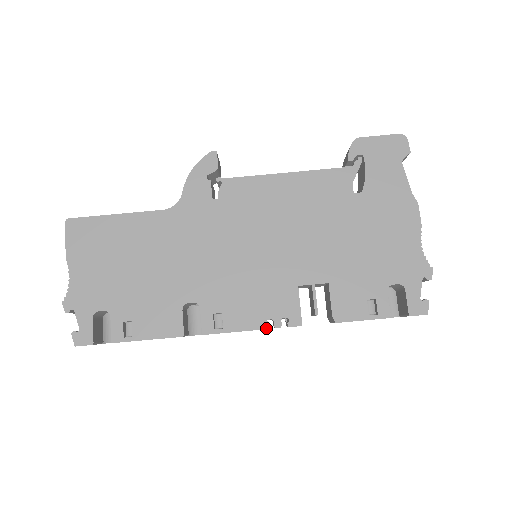
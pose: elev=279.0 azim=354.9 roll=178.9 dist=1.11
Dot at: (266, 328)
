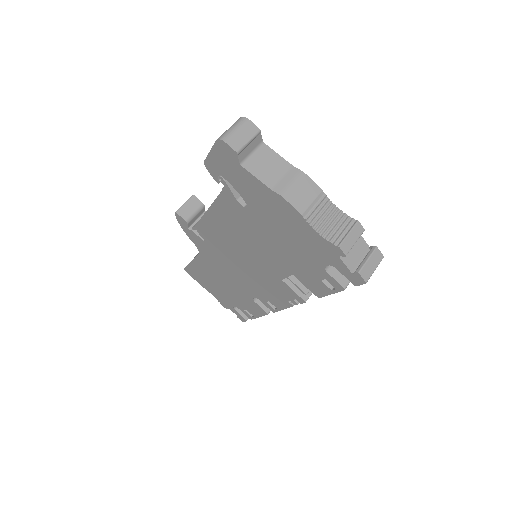
Dot at: (292, 306)
